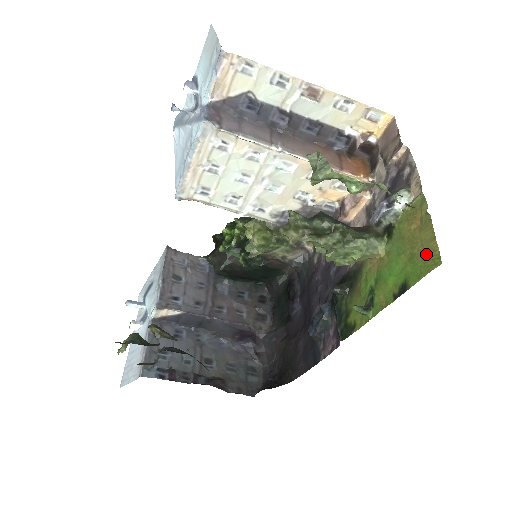
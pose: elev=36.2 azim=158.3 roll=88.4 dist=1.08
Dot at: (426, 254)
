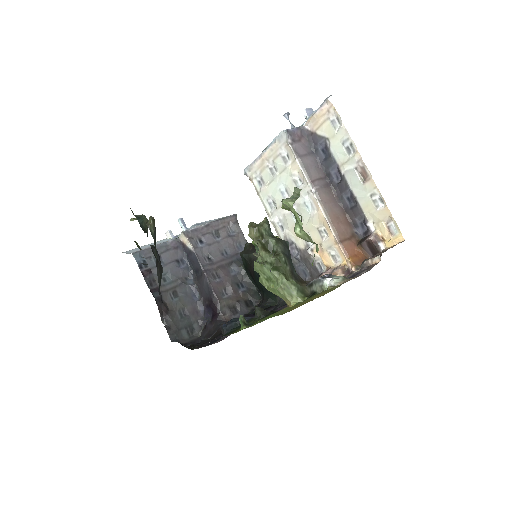
Dot at: (290, 308)
